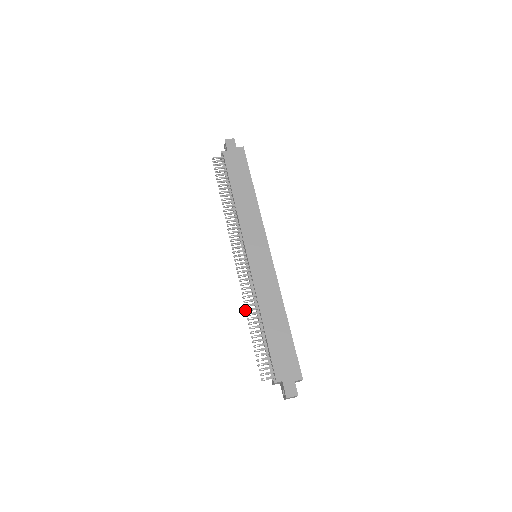
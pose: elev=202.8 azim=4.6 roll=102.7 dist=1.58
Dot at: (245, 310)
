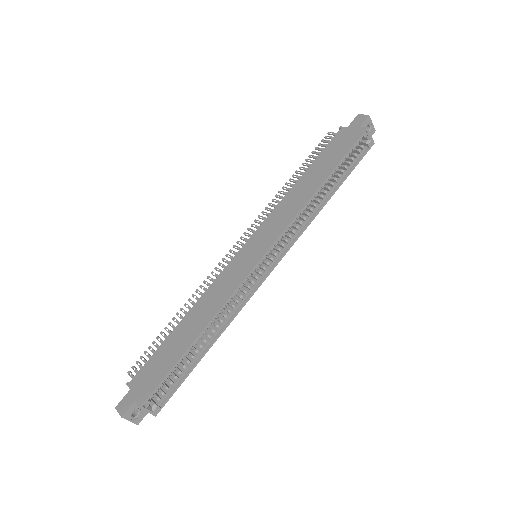
Dot at: occluded
